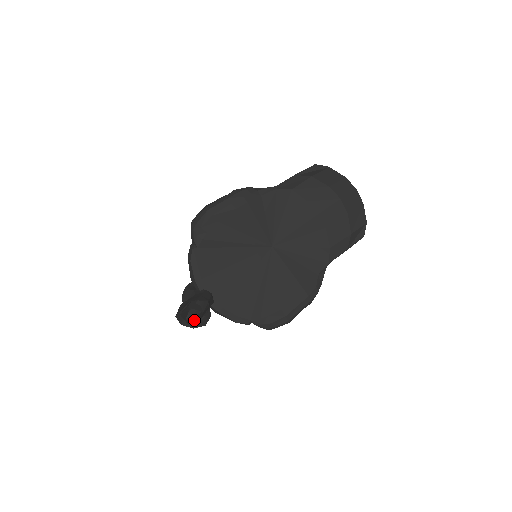
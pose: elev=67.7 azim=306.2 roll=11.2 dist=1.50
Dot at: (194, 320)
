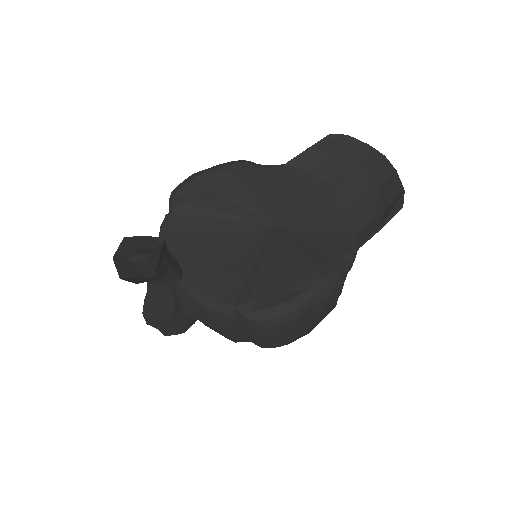
Dot at: (139, 267)
